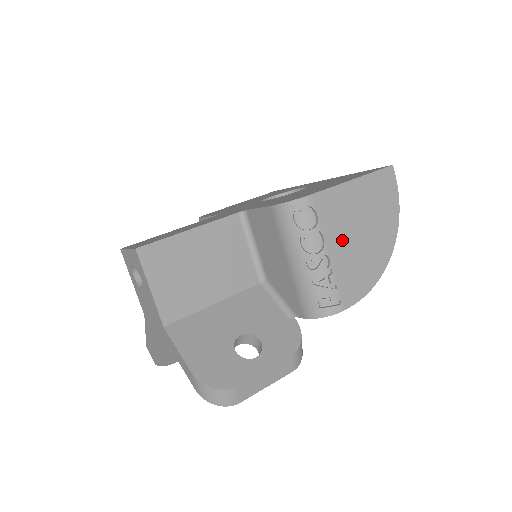
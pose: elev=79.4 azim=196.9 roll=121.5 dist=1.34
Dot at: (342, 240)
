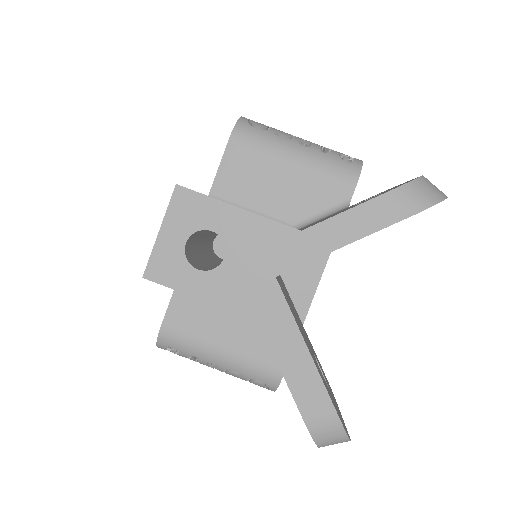
Dot at: occluded
